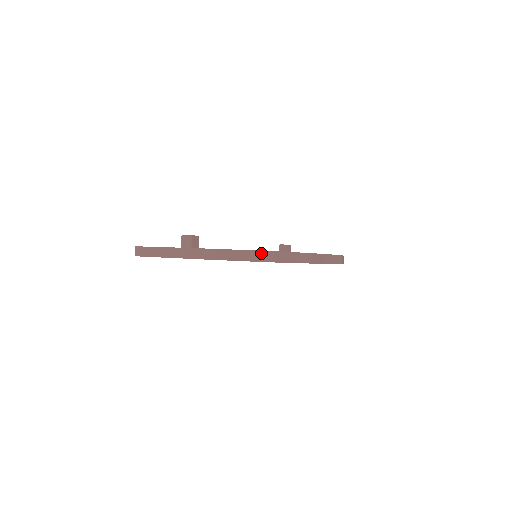
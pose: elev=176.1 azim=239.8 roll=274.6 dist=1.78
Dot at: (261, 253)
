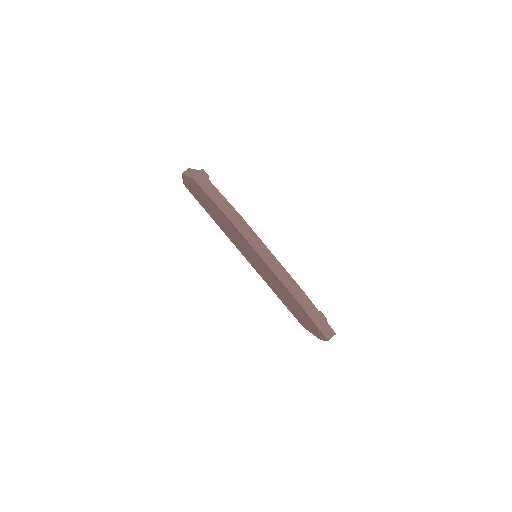
Dot at: (197, 172)
